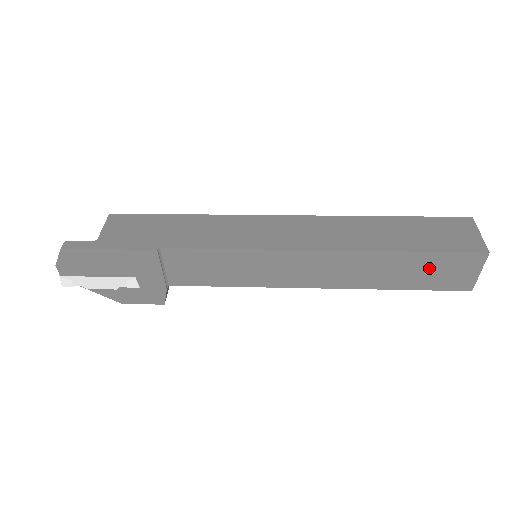
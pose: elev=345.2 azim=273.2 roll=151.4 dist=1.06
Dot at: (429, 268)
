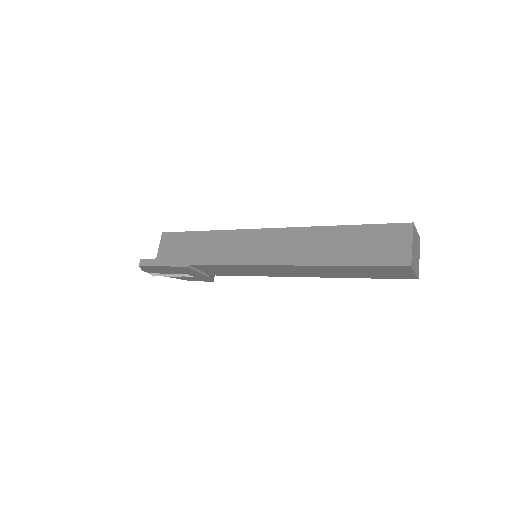
Dot at: (371, 271)
